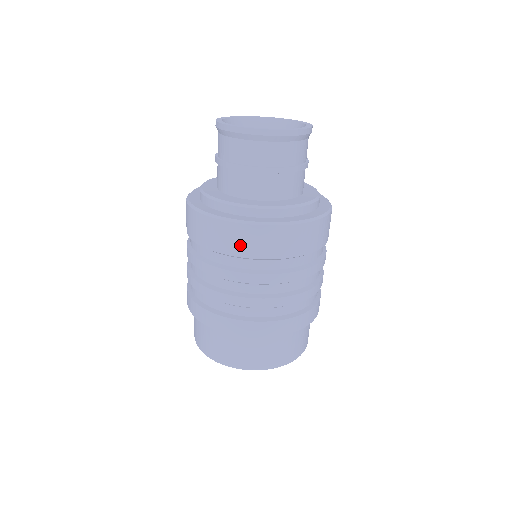
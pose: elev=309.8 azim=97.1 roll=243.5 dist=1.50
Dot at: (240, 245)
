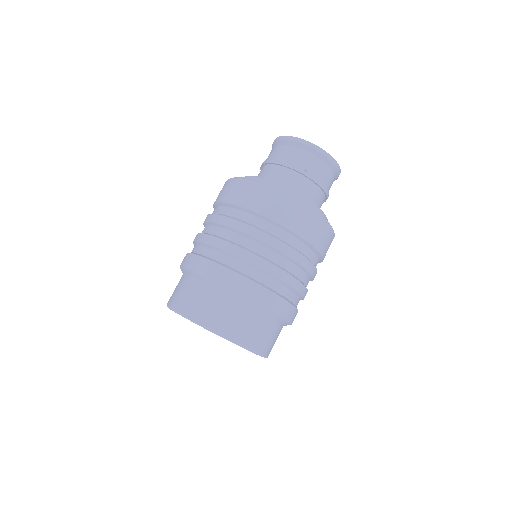
Dot at: (253, 200)
